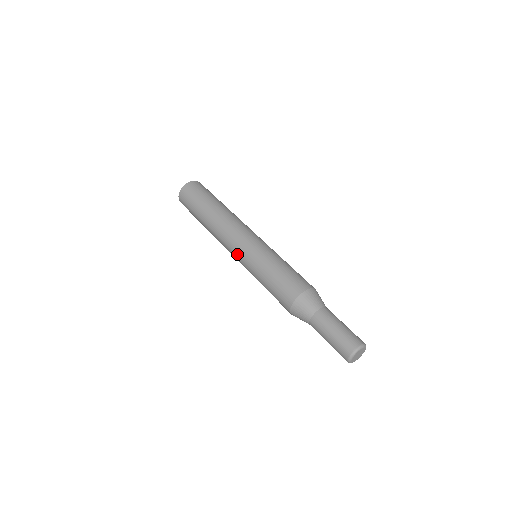
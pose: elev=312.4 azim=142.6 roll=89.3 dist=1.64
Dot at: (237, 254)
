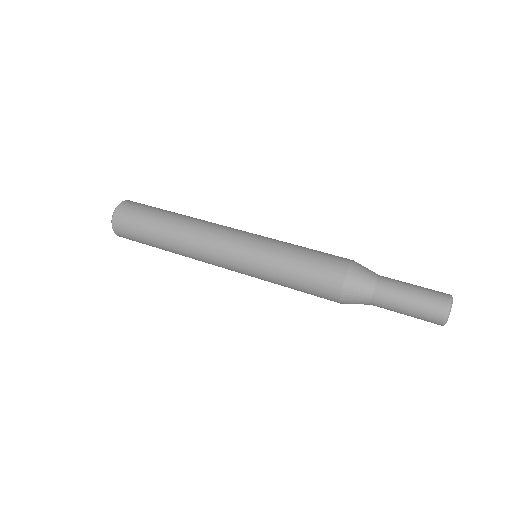
Dot at: (236, 271)
